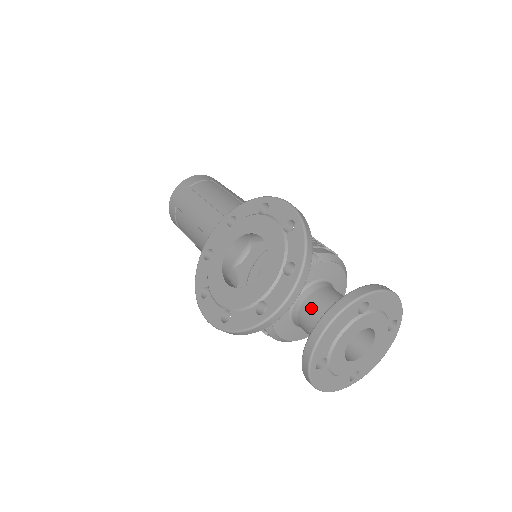
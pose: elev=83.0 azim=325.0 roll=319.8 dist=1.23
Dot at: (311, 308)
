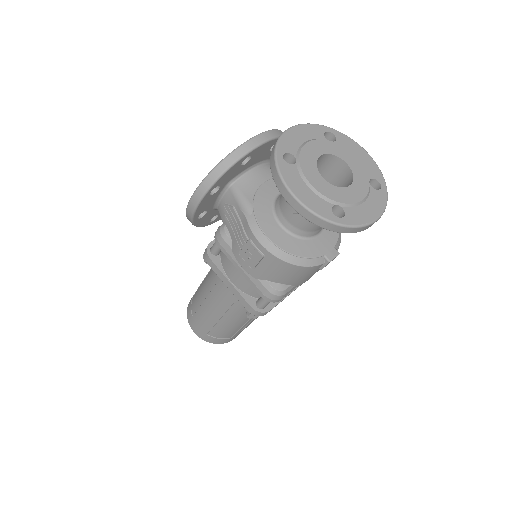
Dot at: occluded
